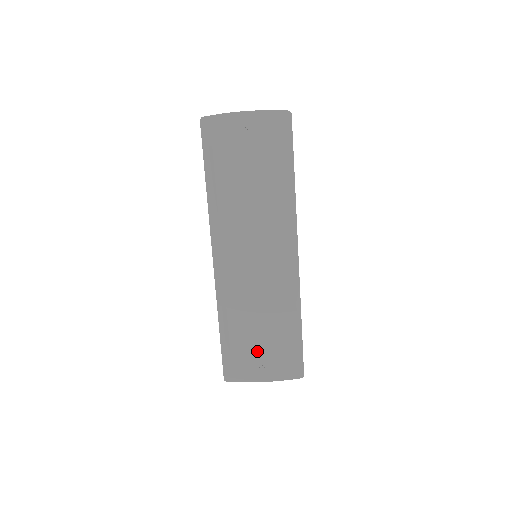
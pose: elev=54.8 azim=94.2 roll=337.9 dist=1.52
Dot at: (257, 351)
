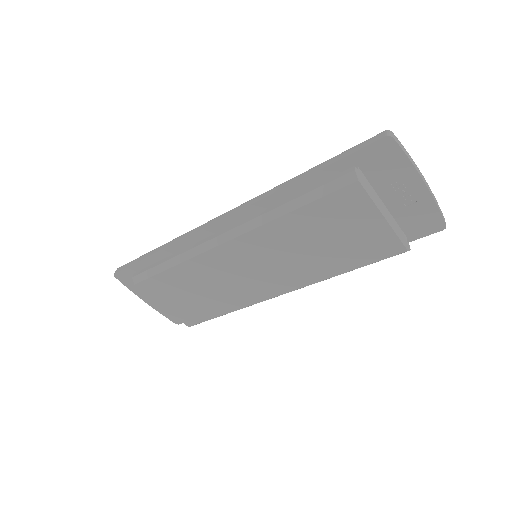
Dot at: (166, 298)
